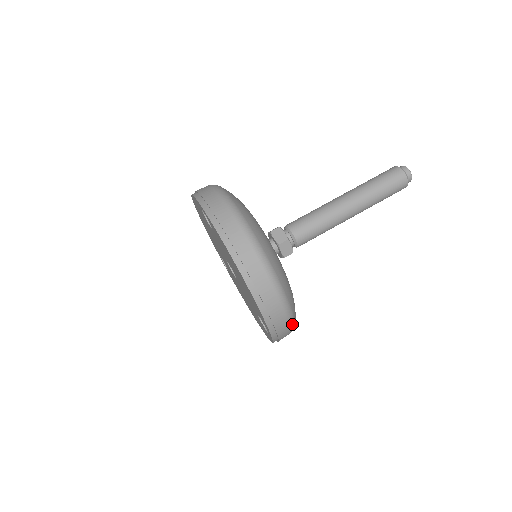
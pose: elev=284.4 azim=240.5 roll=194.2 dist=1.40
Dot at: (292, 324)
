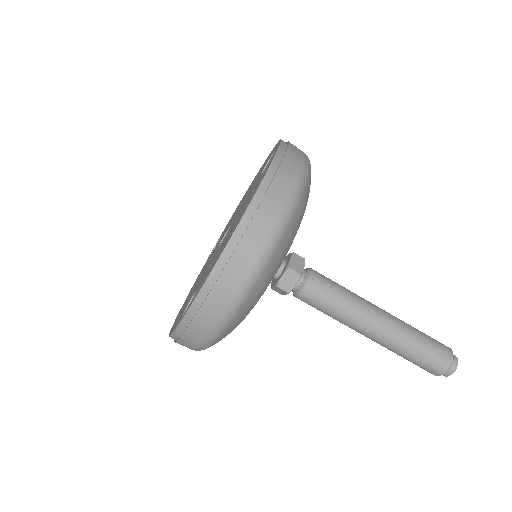
Dot at: (216, 332)
